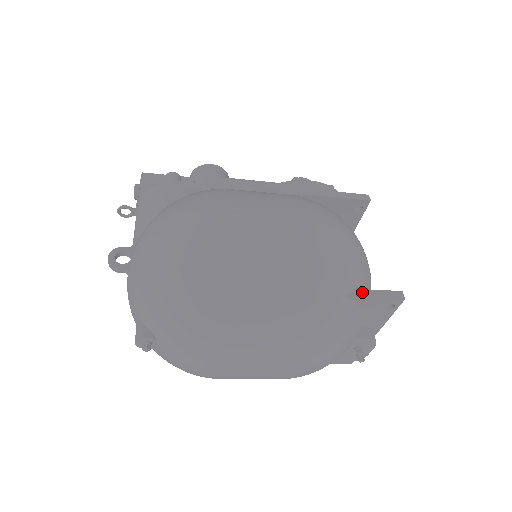
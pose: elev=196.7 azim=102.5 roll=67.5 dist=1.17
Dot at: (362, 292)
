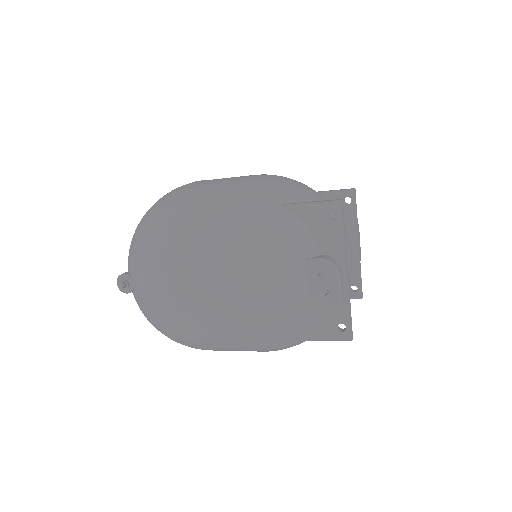
Dot at: (297, 203)
